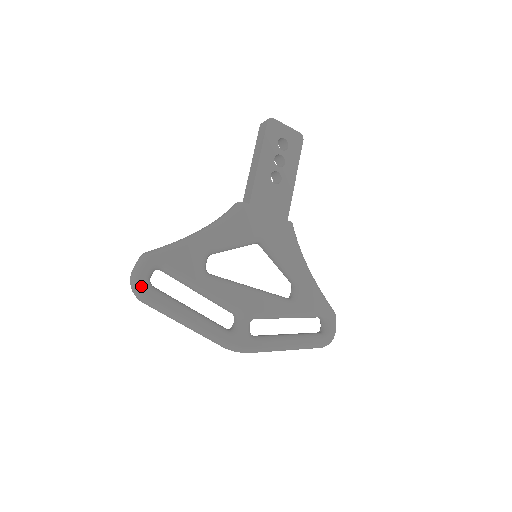
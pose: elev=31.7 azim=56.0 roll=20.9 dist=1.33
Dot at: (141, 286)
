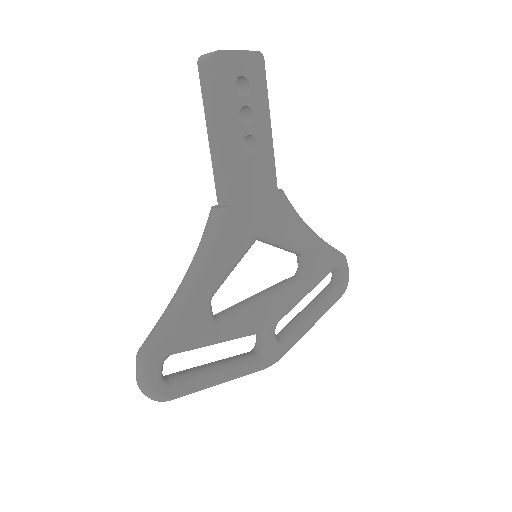
Dot at: (159, 394)
